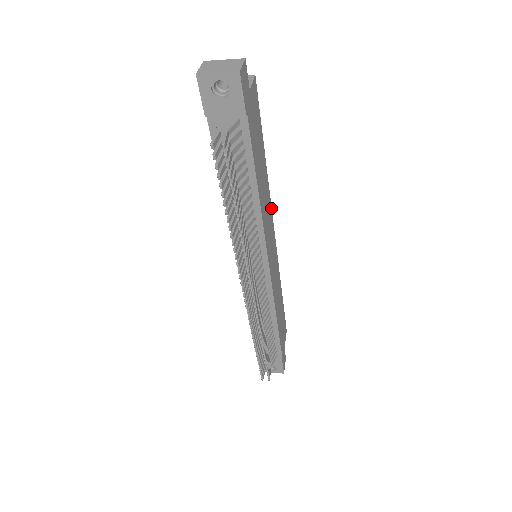
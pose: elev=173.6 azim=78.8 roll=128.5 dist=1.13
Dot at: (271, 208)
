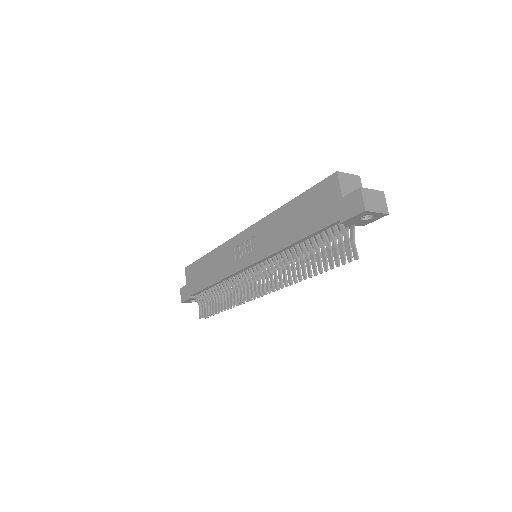
Dot at: occluded
